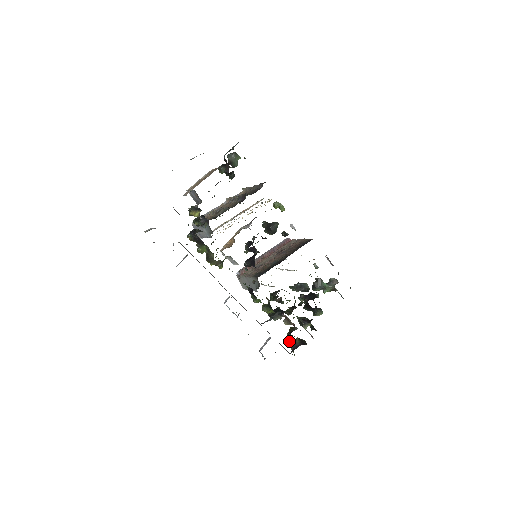
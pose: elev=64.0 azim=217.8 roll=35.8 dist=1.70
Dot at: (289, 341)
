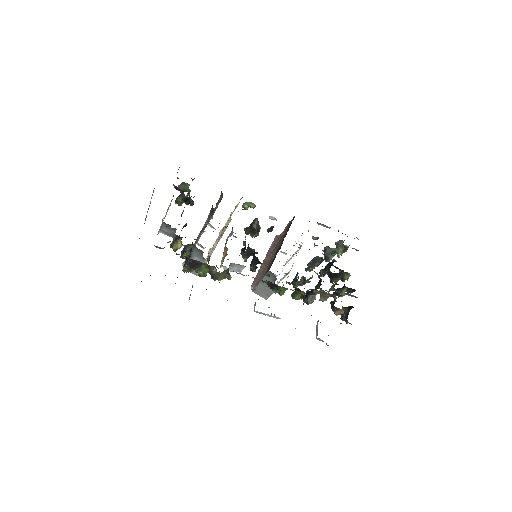
Dot at: (337, 314)
